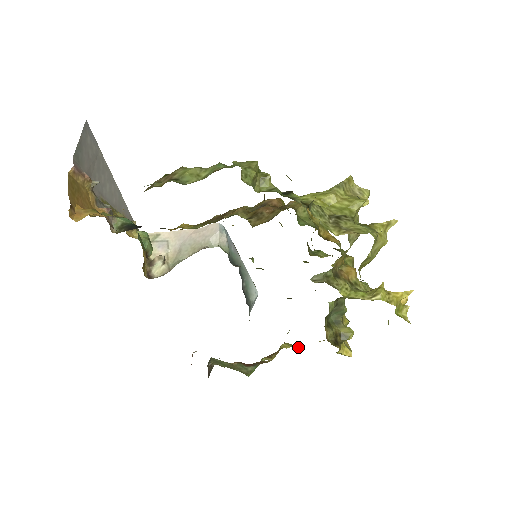
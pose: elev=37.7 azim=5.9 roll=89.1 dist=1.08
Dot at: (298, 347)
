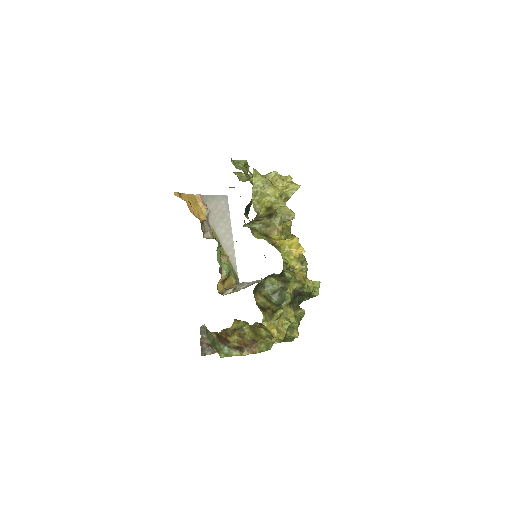
Dot at: (252, 328)
